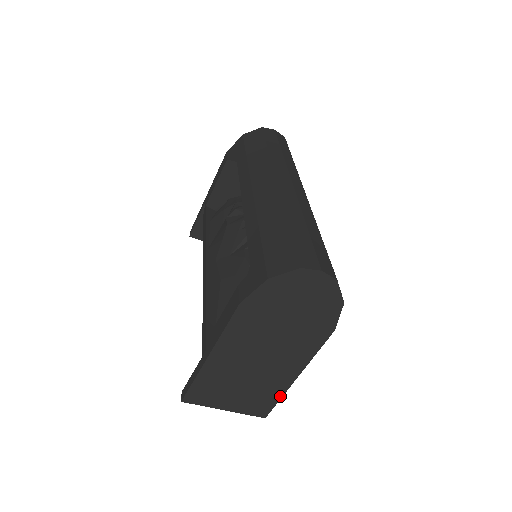
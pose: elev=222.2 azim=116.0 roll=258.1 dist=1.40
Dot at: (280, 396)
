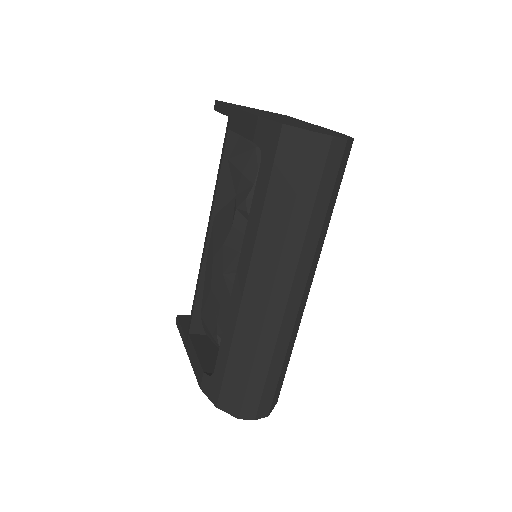
Dot at: occluded
